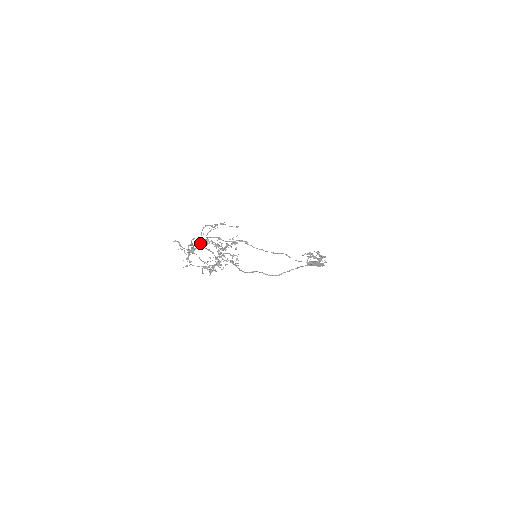
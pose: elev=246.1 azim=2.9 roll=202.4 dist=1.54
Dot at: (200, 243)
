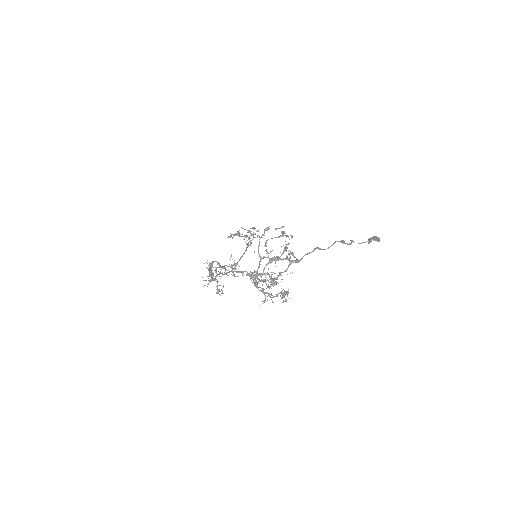
Dot at: occluded
